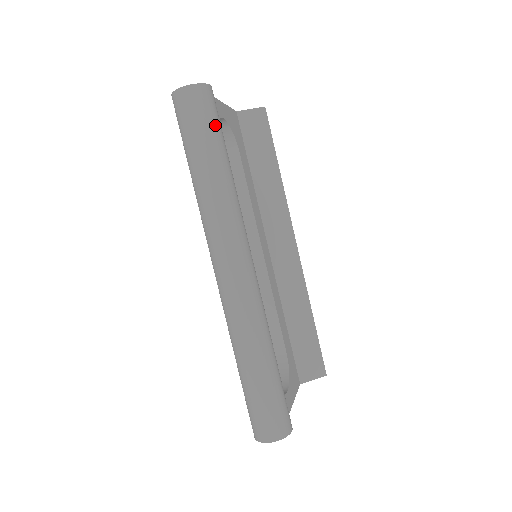
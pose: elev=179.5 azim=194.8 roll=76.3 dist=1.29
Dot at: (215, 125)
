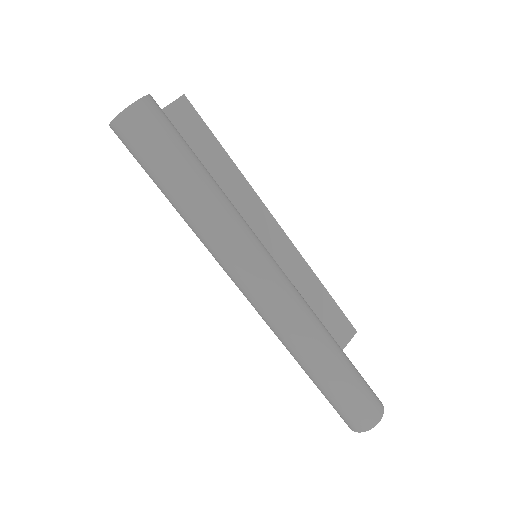
Dot at: (179, 139)
